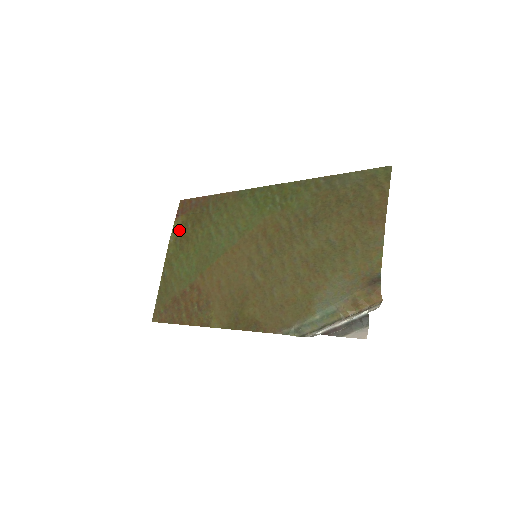
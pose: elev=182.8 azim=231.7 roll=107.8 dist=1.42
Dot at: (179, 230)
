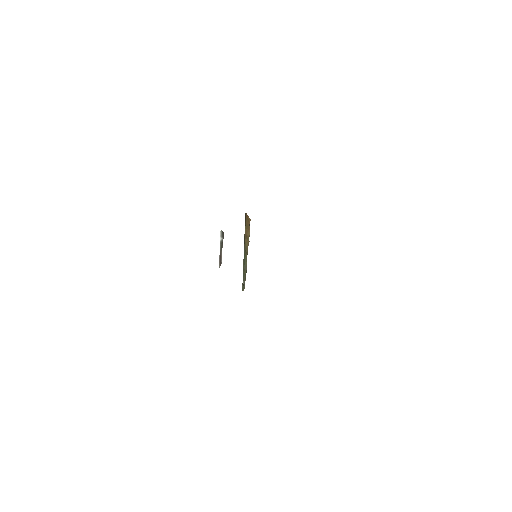
Dot at: occluded
